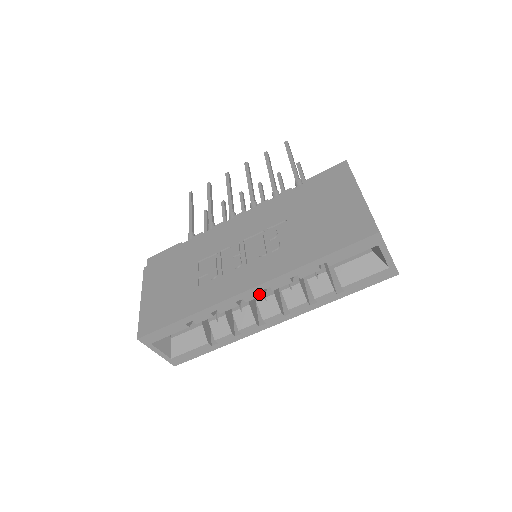
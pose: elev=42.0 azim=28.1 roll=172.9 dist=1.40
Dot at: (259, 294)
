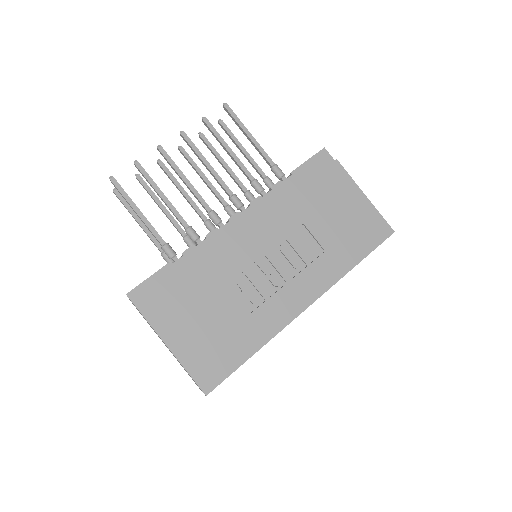
Dot at: occluded
